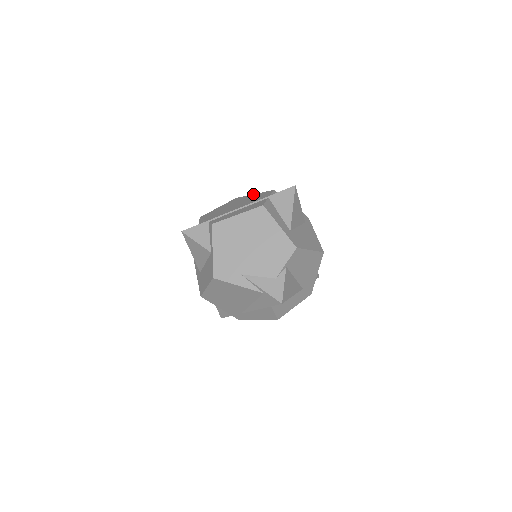
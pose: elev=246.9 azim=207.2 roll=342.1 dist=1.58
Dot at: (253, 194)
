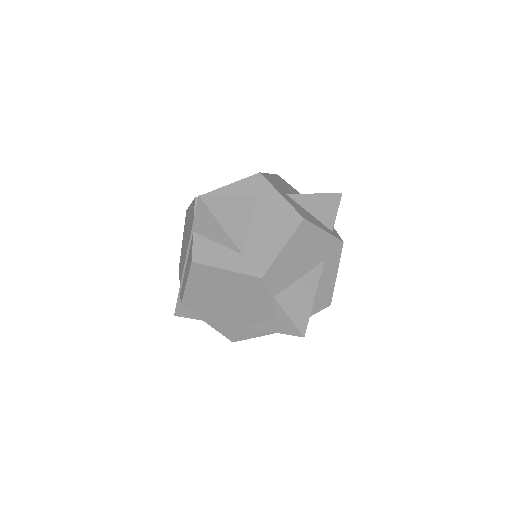
Dot at: (189, 206)
